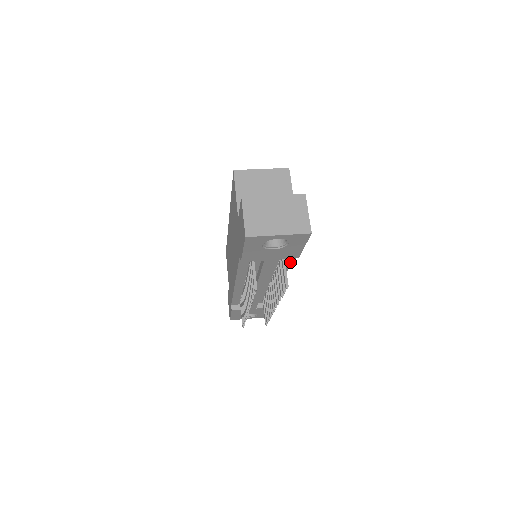
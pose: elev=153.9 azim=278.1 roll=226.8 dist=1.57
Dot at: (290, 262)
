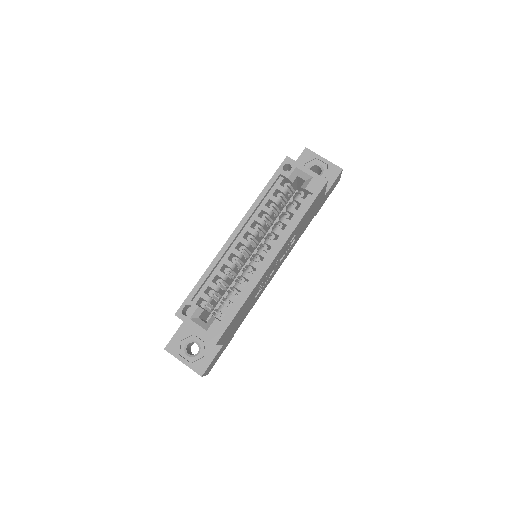
Dot at: occluded
